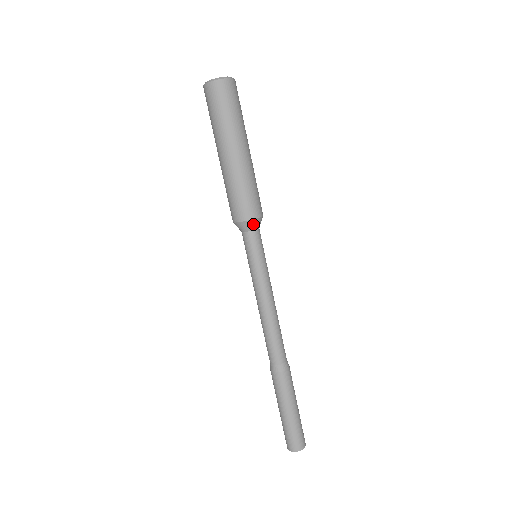
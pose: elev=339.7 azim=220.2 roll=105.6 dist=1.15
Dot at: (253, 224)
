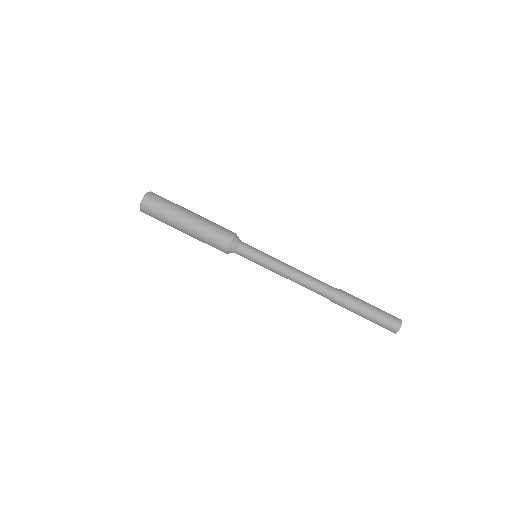
Dot at: (238, 237)
